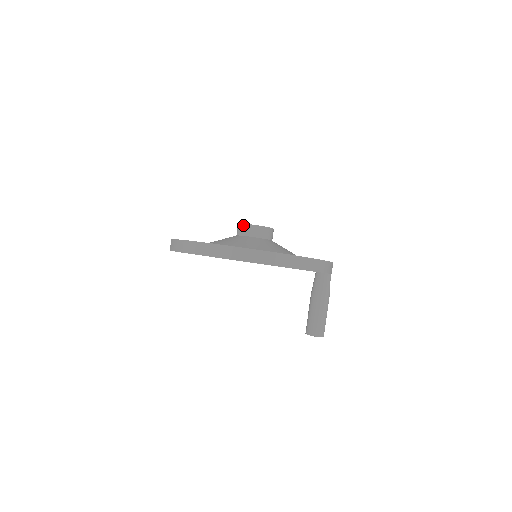
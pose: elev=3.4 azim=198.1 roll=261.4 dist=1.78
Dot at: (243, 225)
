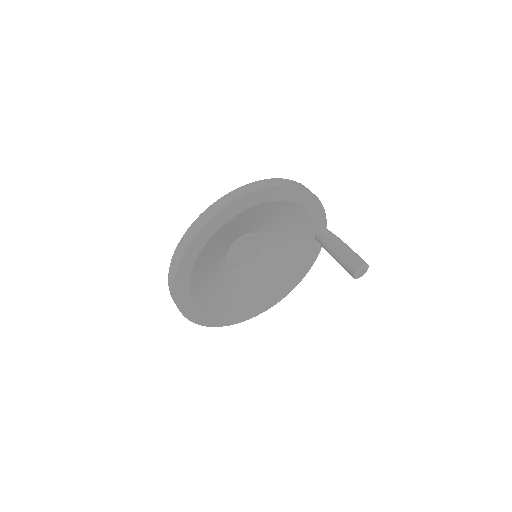
Dot at: occluded
